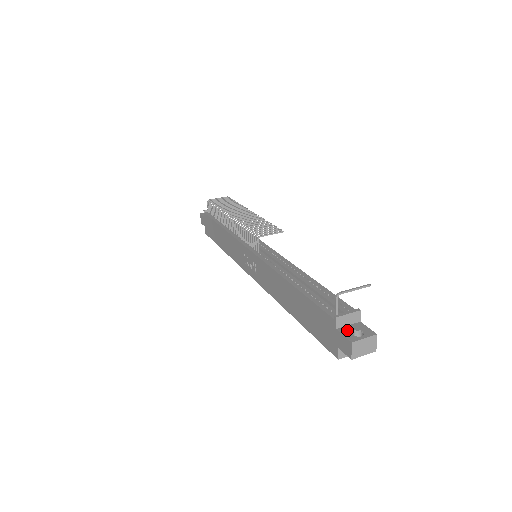
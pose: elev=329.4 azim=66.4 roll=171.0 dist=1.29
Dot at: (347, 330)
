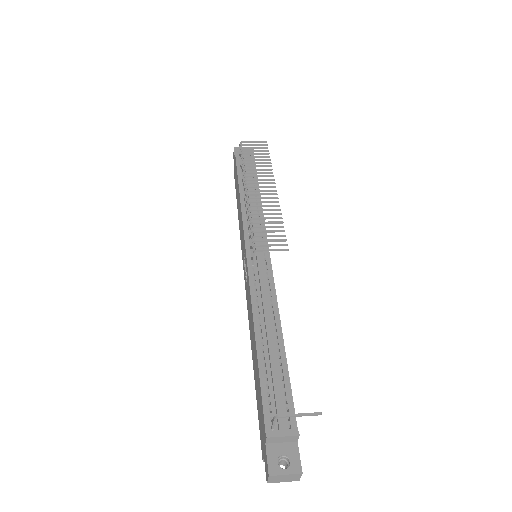
Dot at: (275, 451)
